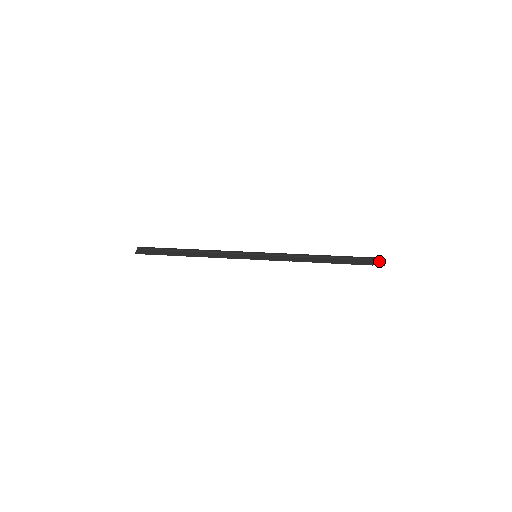
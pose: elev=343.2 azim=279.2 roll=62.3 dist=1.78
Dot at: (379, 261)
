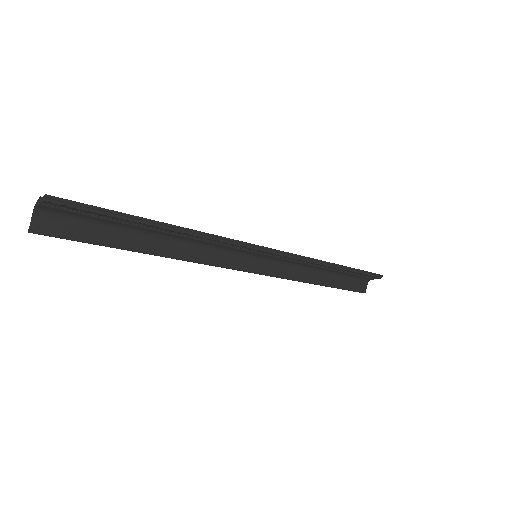
Dot at: occluded
